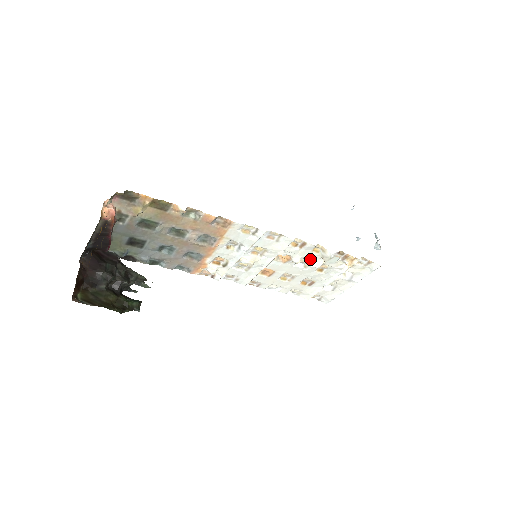
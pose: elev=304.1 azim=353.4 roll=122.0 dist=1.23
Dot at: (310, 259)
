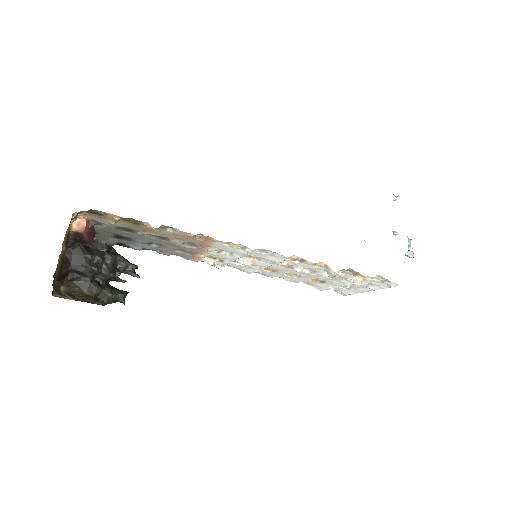
Dot at: (315, 269)
